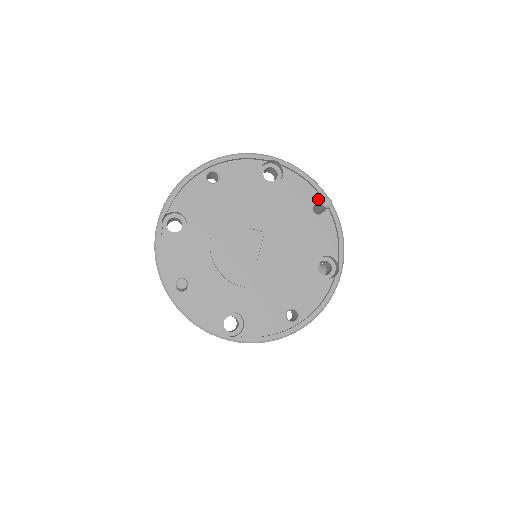
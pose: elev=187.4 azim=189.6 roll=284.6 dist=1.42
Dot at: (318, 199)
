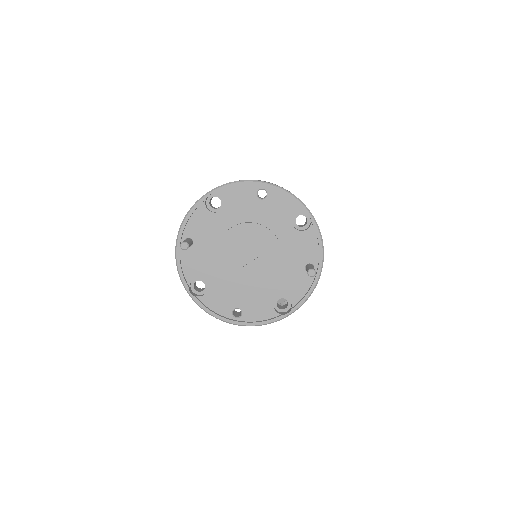
Dot at: (316, 262)
